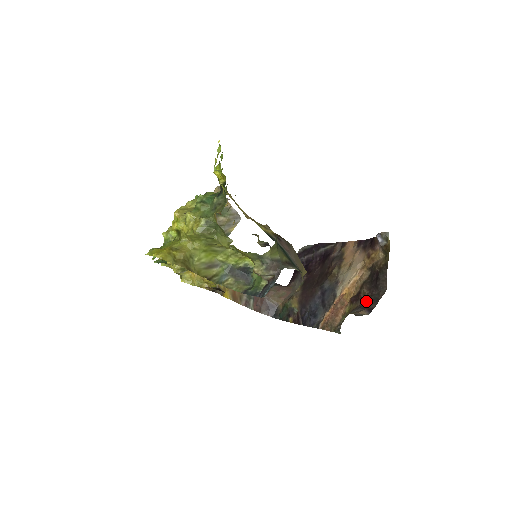
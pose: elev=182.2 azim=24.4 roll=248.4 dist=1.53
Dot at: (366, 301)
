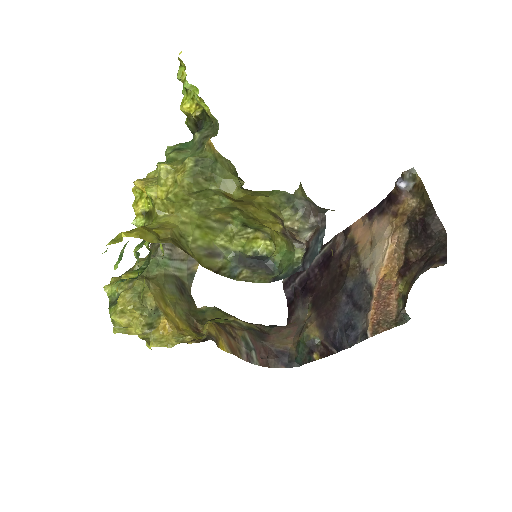
Dot at: (425, 260)
